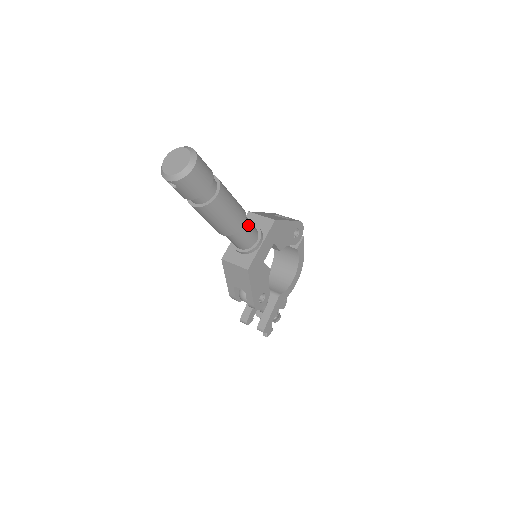
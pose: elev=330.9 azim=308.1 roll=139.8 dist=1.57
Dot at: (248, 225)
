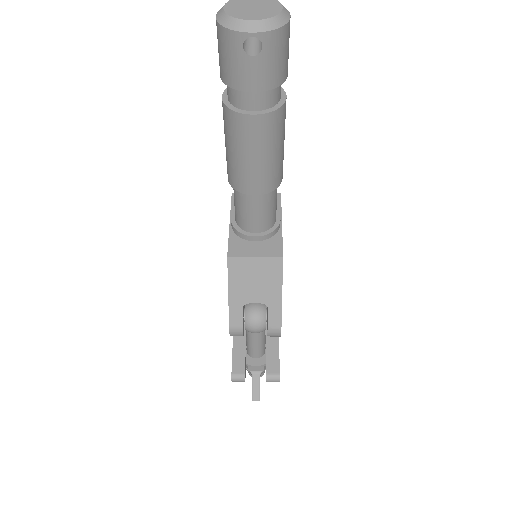
Dot at: occluded
